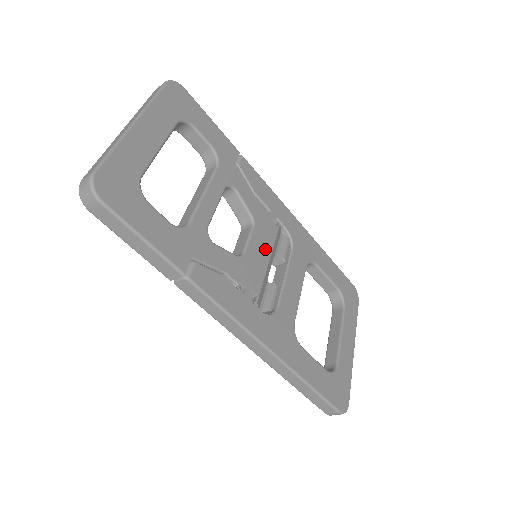
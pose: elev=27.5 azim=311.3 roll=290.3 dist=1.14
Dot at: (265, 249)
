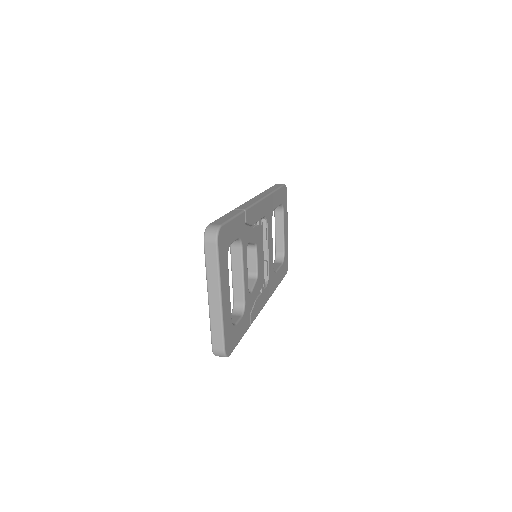
Dot at: (262, 252)
